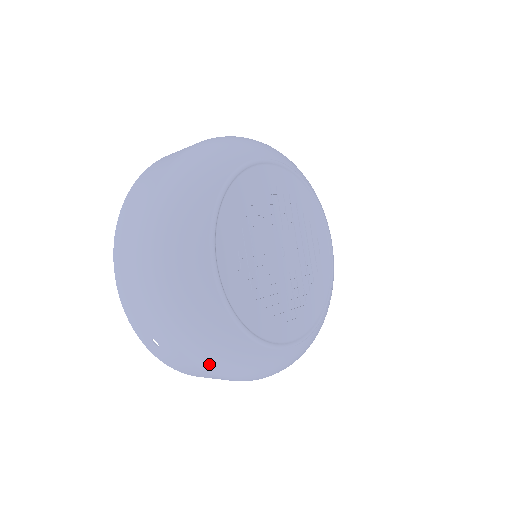
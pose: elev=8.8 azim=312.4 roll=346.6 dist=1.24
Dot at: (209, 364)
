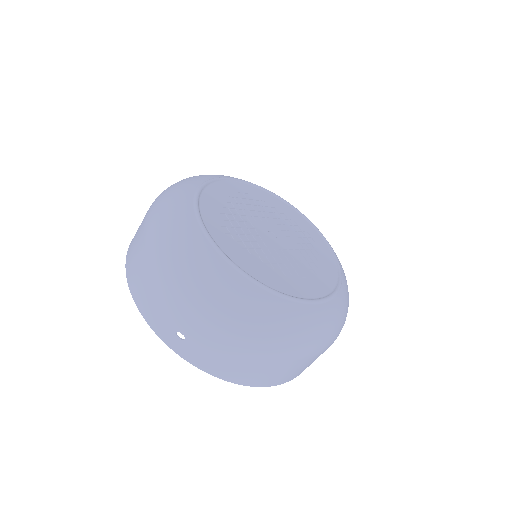
Dot at: (233, 327)
